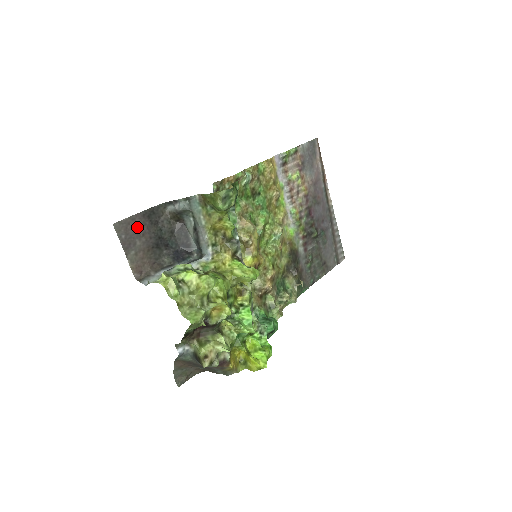
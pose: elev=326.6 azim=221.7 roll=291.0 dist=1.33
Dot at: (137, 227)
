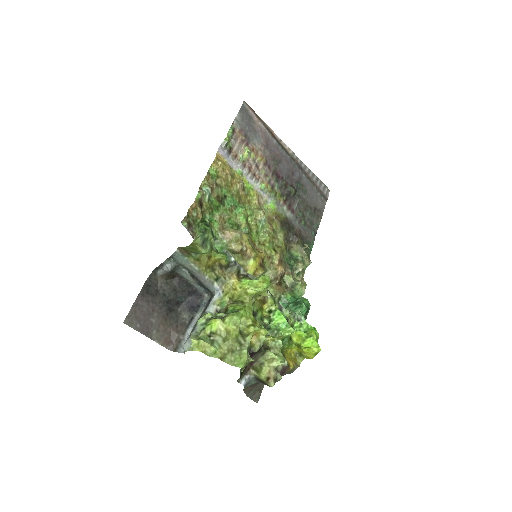
Dot at: (144, 309)
